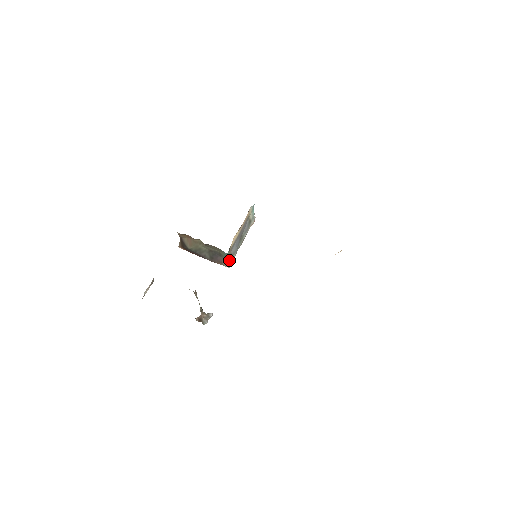
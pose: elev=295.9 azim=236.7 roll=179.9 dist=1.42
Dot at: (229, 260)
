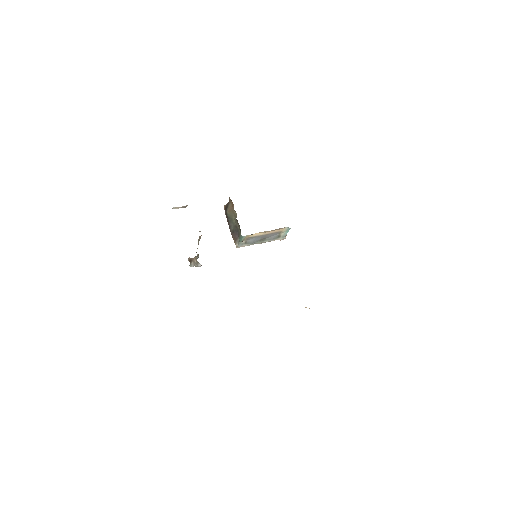
Dot at: (241, 243)
